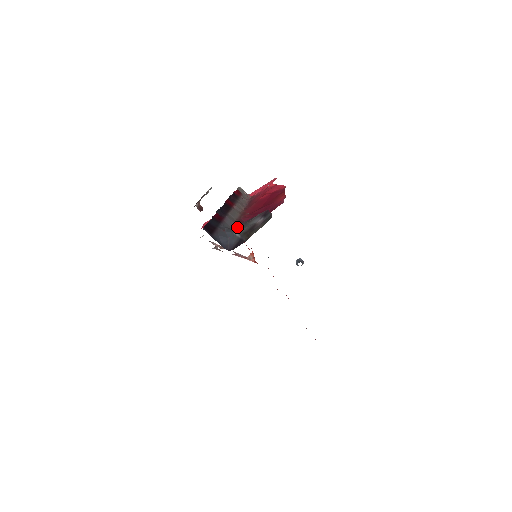
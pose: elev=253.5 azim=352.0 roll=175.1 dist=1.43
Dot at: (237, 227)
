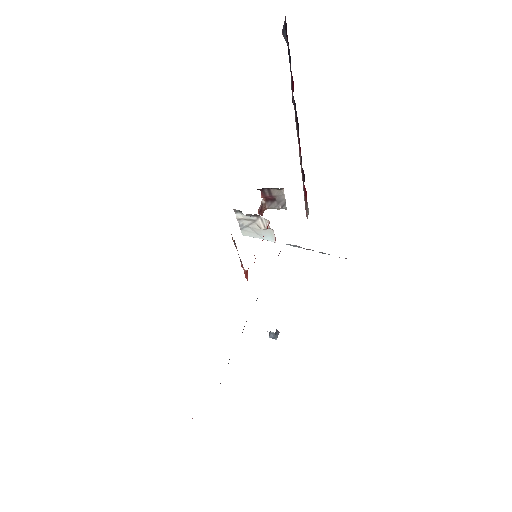
Dot at: occluded
